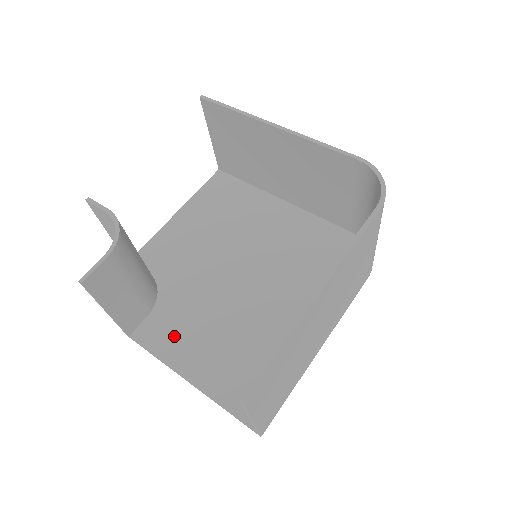
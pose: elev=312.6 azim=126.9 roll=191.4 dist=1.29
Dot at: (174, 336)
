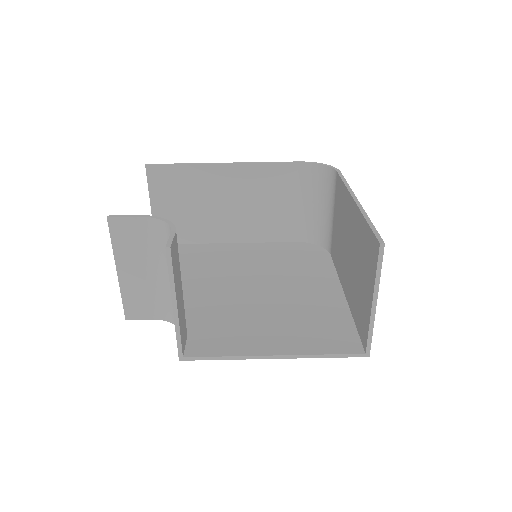
Dot at: (228, 337)
